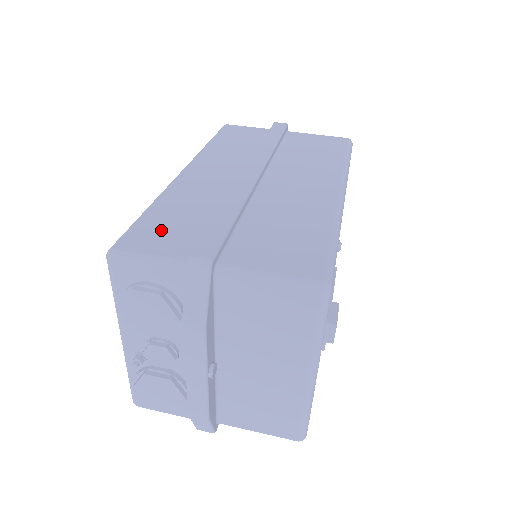
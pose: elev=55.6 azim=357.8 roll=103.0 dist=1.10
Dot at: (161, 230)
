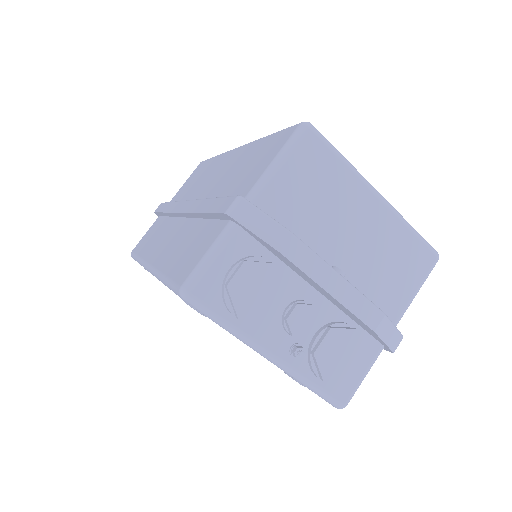
Dot at: (188, 256)
